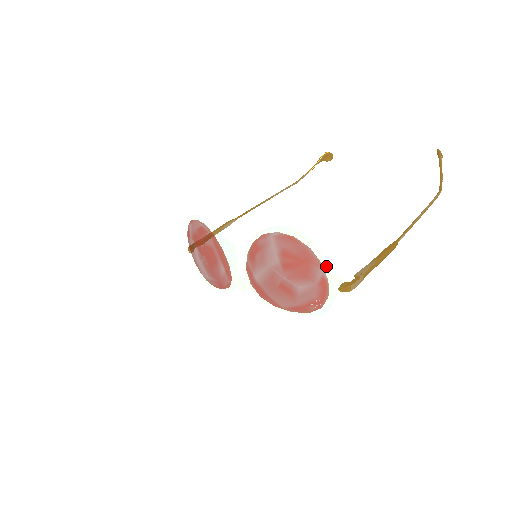
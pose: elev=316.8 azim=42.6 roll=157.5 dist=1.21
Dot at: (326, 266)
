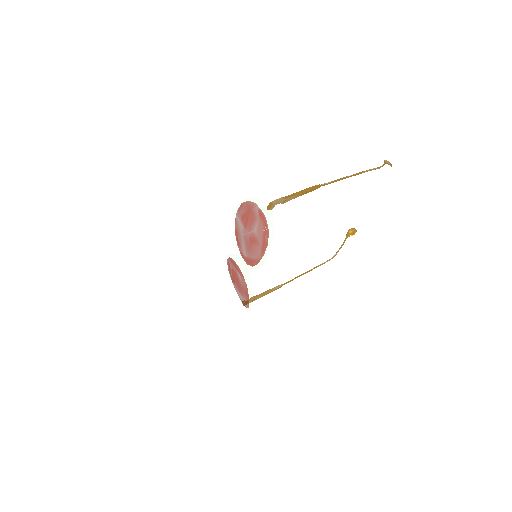
Dot at: (256, 202)
